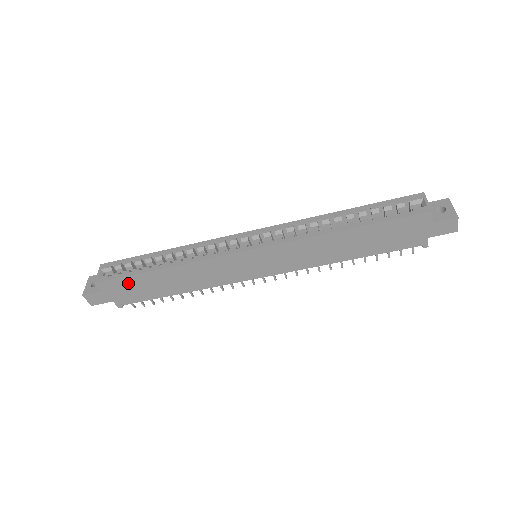
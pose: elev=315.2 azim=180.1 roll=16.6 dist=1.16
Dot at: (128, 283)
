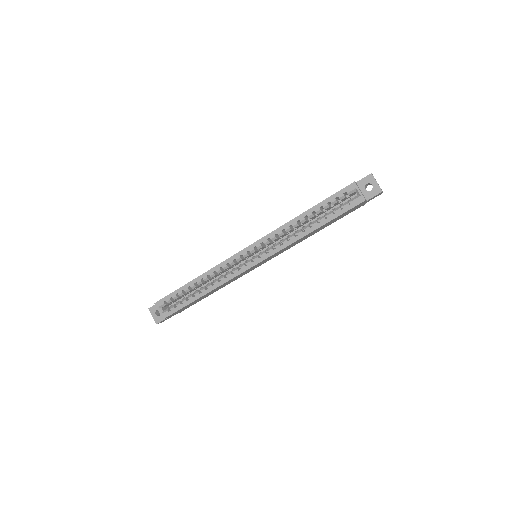
Dot at: (183, 308)
